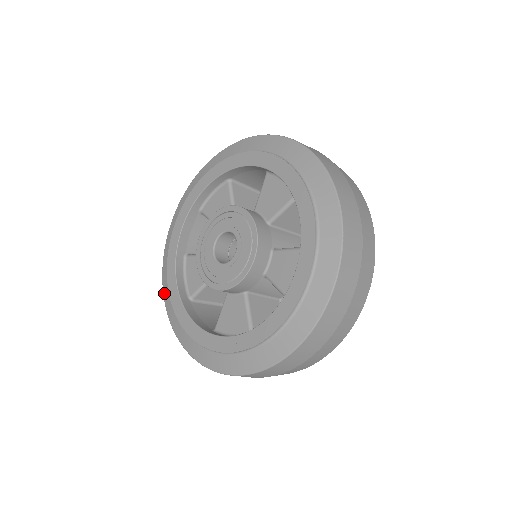
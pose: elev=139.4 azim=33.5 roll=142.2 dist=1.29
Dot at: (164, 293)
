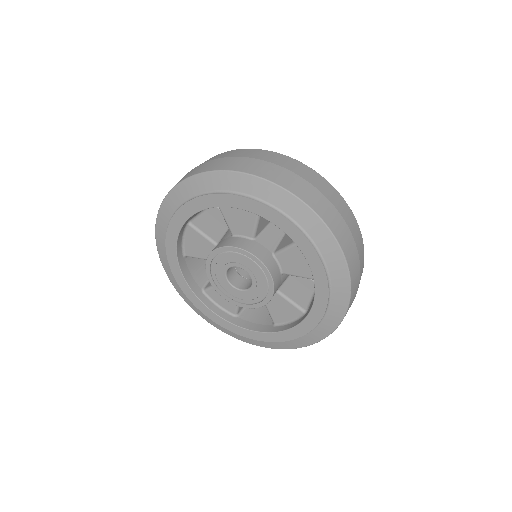
Dot at: (212, 324)
